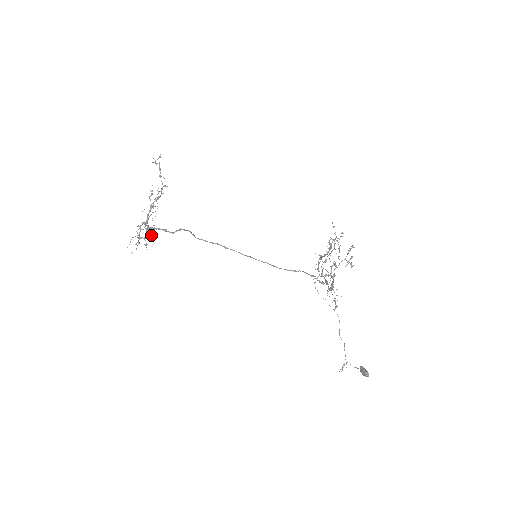
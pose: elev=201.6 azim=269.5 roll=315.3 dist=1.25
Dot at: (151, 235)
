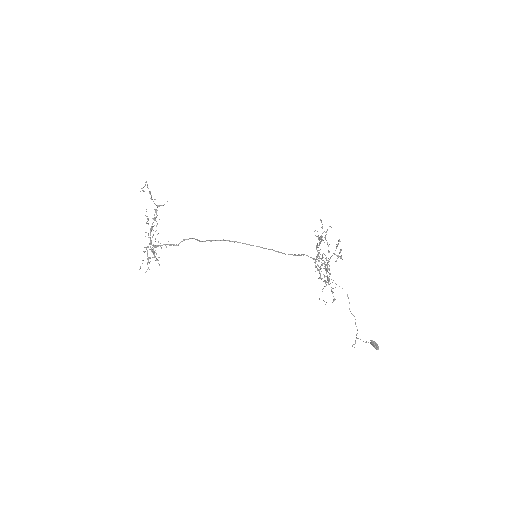
Dot at: occluded
